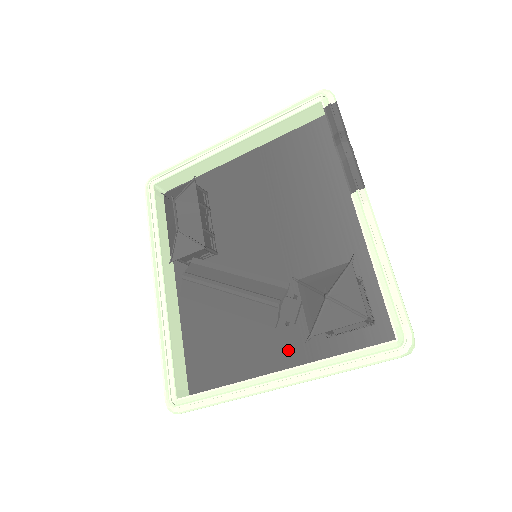
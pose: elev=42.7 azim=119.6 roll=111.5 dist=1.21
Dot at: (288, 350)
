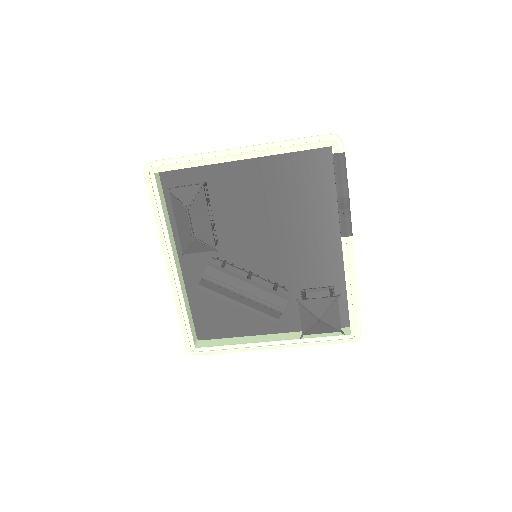
Dot at: occluded
